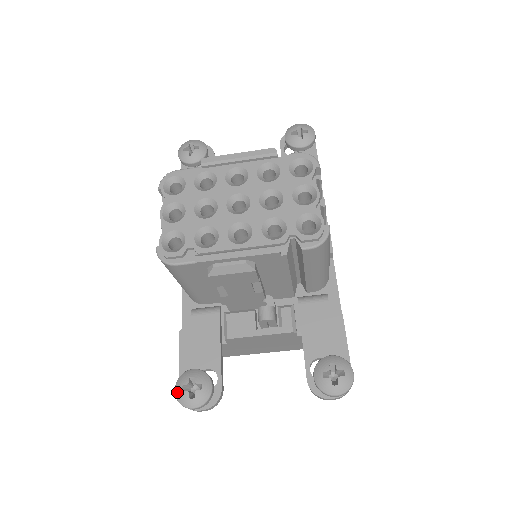
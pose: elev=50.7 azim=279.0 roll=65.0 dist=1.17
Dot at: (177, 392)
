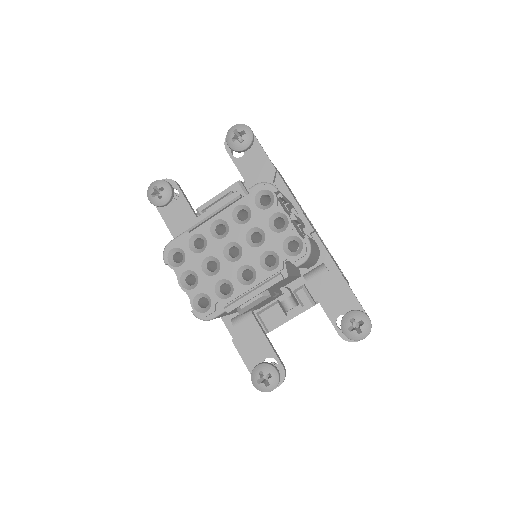
Dot at: (255, 386)
